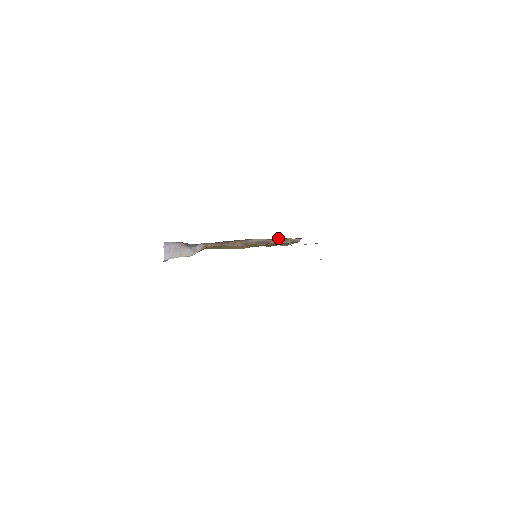
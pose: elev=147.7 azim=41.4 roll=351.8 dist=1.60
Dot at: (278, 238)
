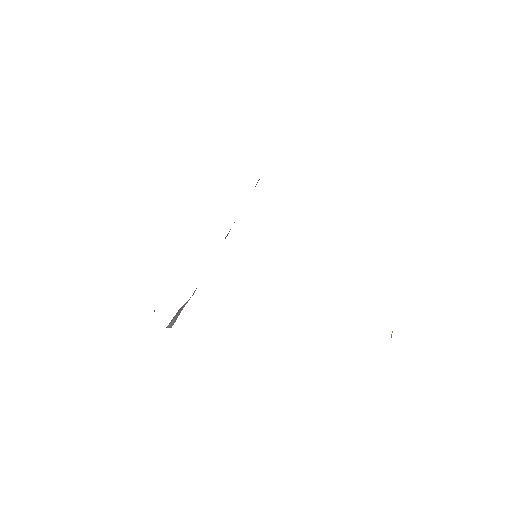
Dot at: occluded
